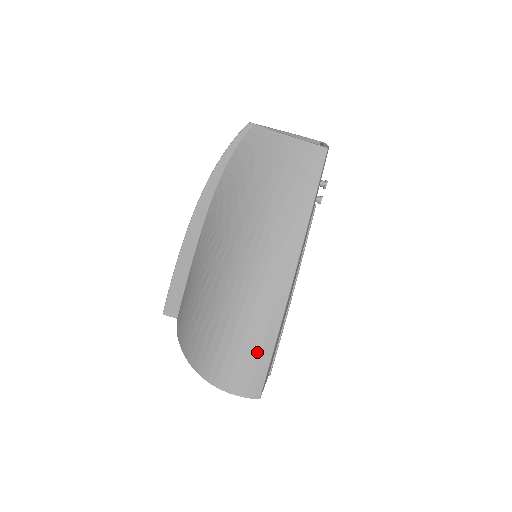
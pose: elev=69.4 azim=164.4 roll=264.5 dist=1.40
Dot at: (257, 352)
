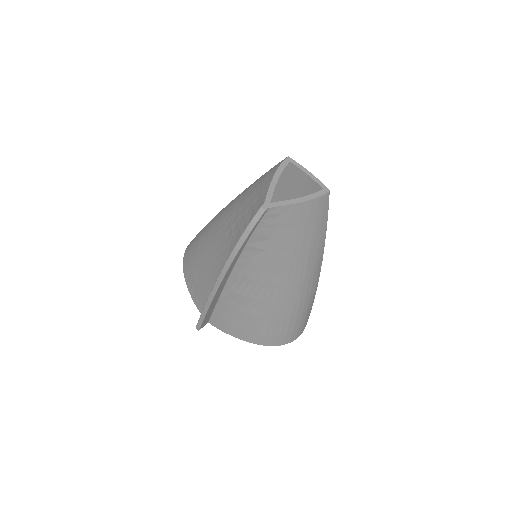
Dot at: (308, 313)
